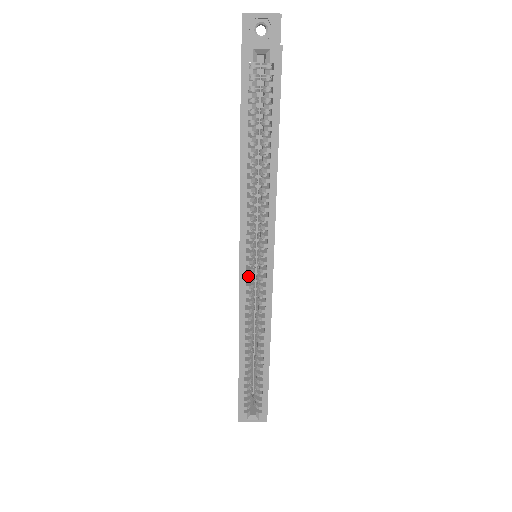
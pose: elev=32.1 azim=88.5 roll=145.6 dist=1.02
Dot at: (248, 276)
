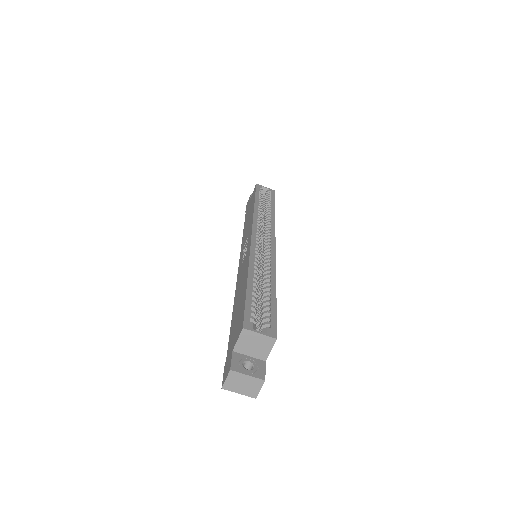
Dot at: occluded
